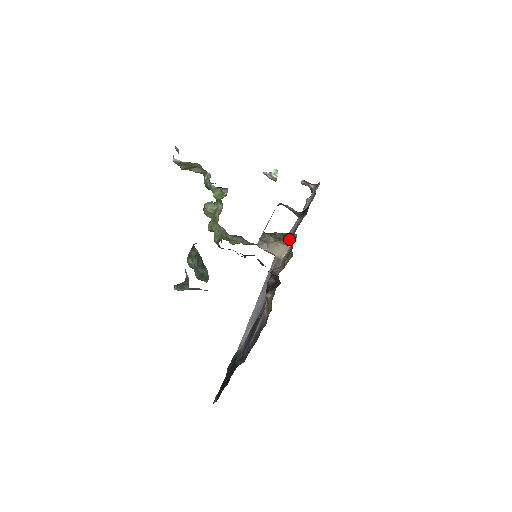
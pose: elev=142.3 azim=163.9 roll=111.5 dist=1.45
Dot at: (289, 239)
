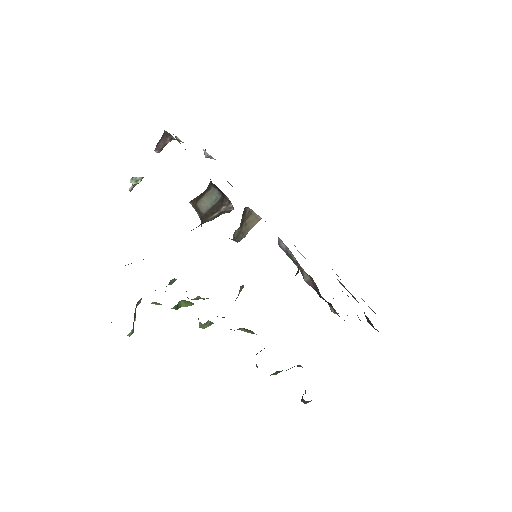
Dot at: (245, 213)
